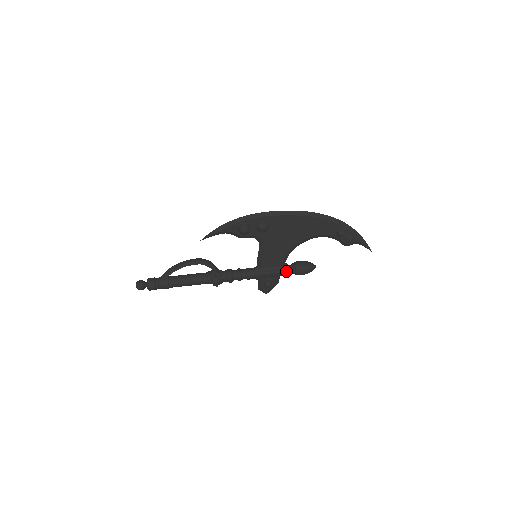
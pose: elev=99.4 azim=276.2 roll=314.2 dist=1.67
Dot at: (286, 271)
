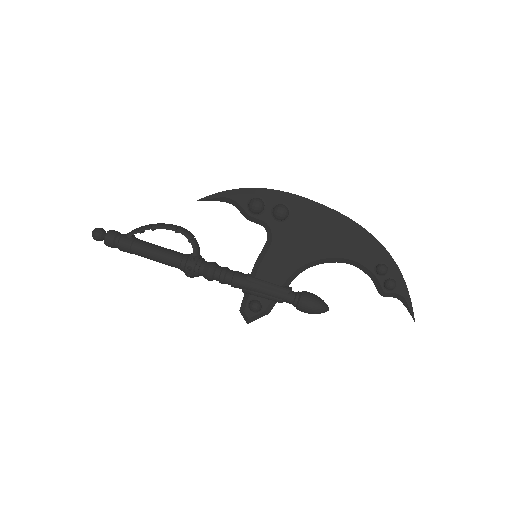
Dot at: (286, 296)
